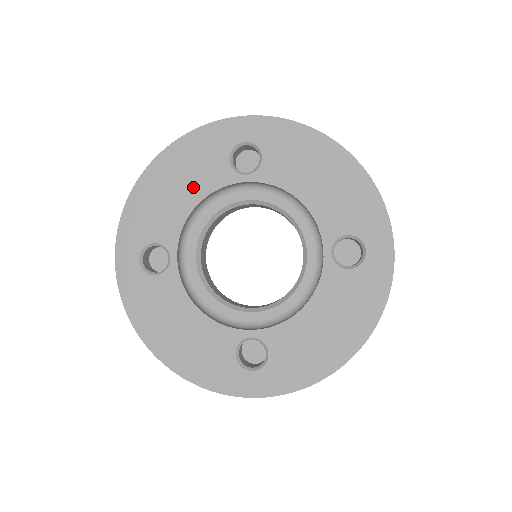
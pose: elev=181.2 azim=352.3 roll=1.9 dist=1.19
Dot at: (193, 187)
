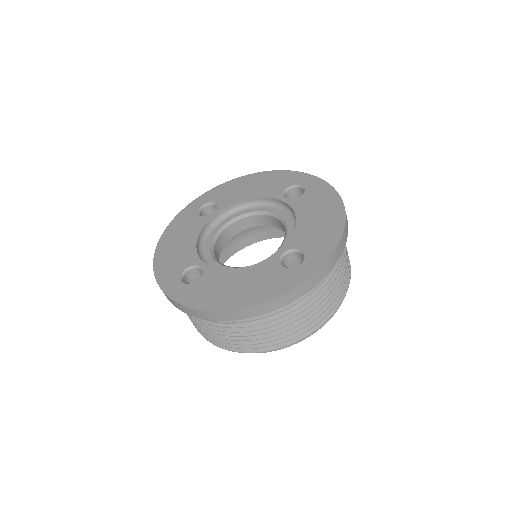
Dot at: (189, 236)
